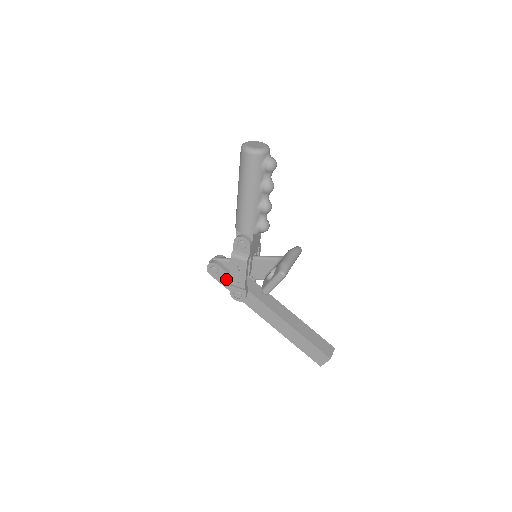
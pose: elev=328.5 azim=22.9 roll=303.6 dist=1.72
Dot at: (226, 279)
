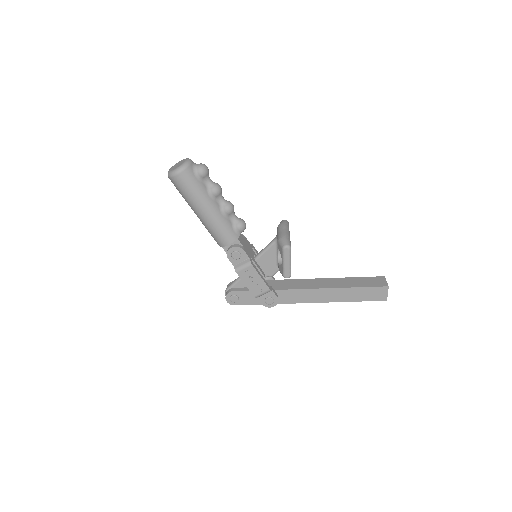
Dot at: (250, 297)
